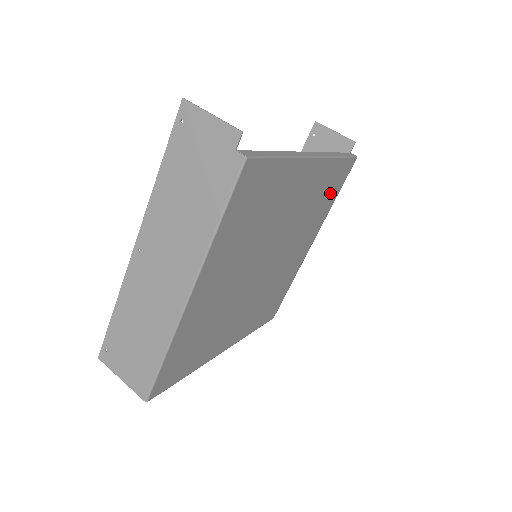
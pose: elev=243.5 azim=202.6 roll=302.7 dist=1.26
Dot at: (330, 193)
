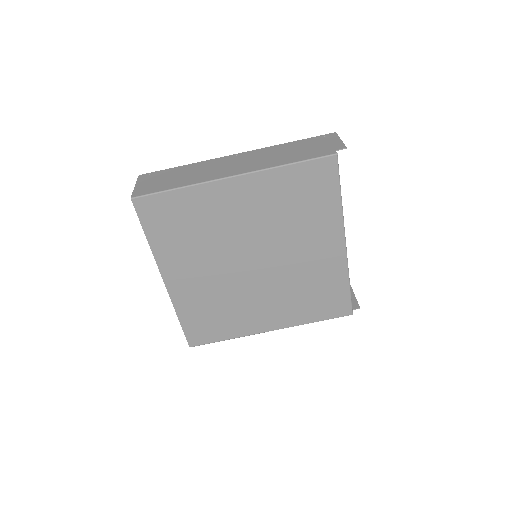
Dot at: (320, 305)
